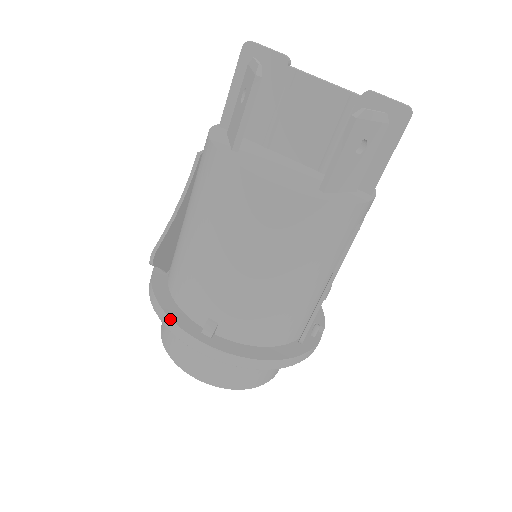
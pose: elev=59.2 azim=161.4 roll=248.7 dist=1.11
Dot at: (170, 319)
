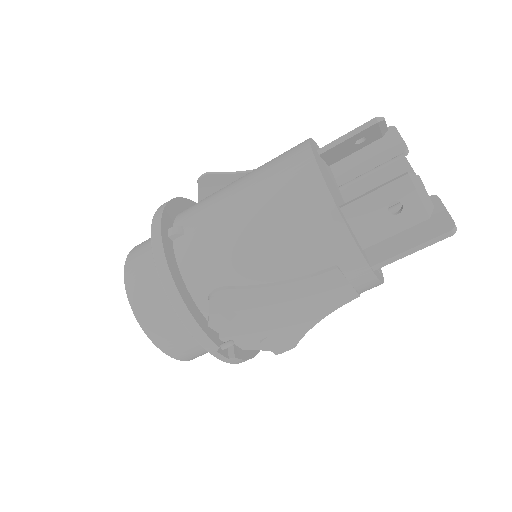
Dot at: (165, 206)
